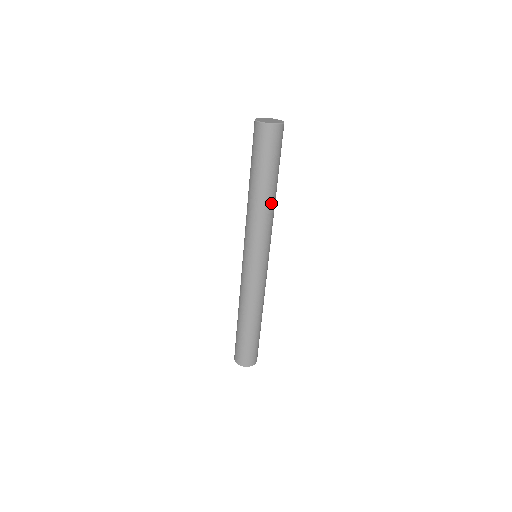
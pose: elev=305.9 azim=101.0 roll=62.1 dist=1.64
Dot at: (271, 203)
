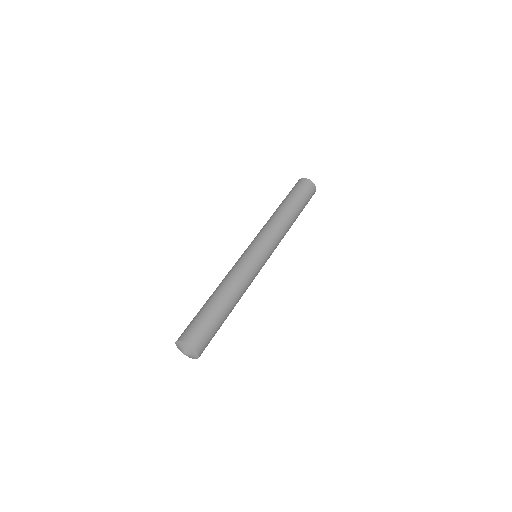
Dot at: (287, 217)
